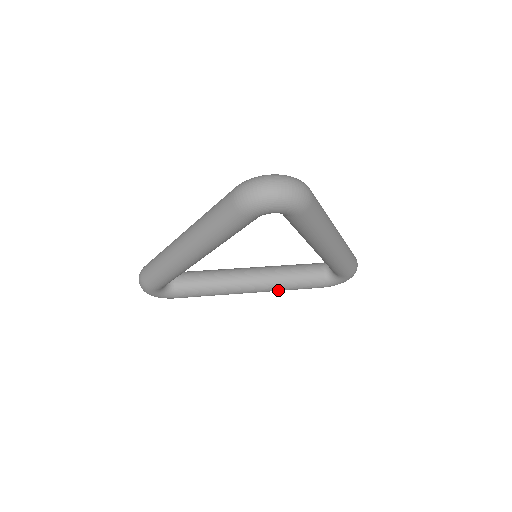
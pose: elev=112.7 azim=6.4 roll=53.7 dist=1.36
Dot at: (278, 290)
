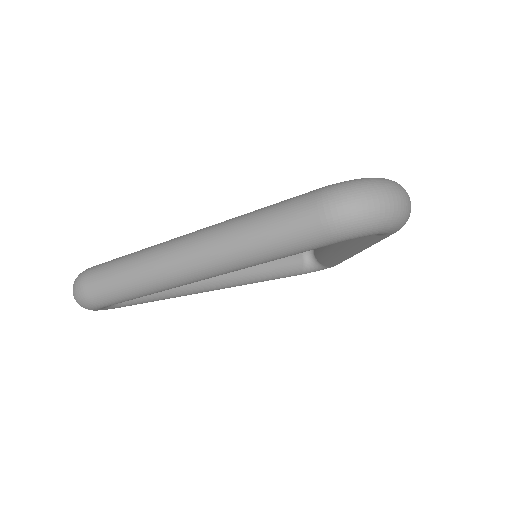
Dot at: (250, 283)
